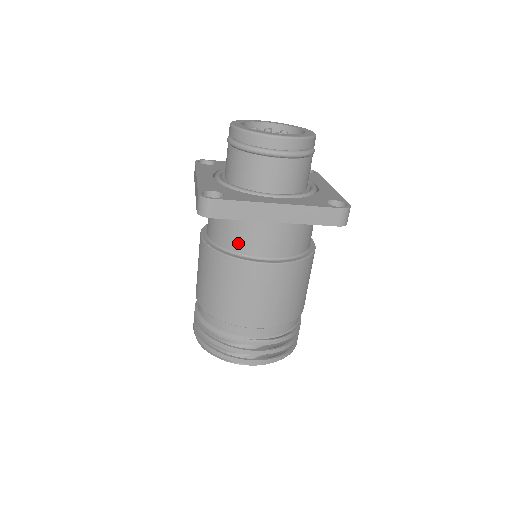
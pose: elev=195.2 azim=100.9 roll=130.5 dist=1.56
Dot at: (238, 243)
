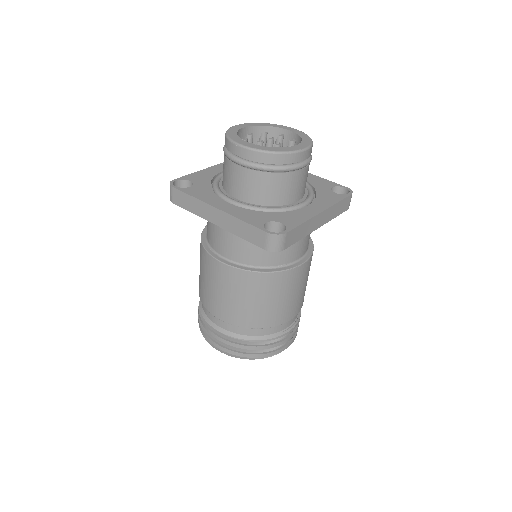
Dot at: (278, 257)
